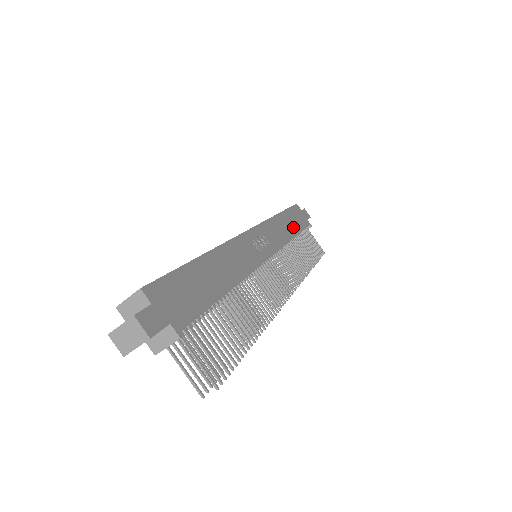
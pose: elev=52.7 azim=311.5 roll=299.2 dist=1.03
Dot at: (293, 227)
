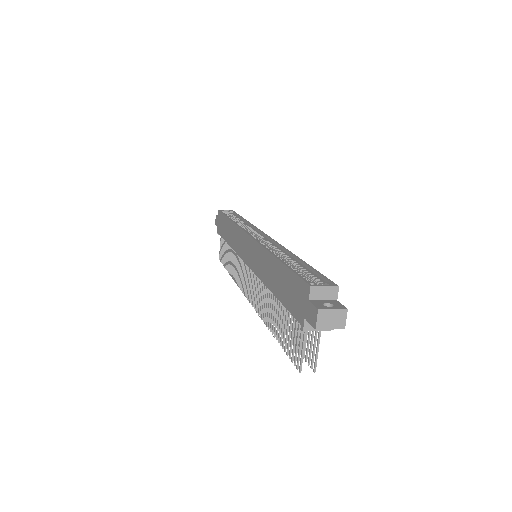
Dot at: occluded
